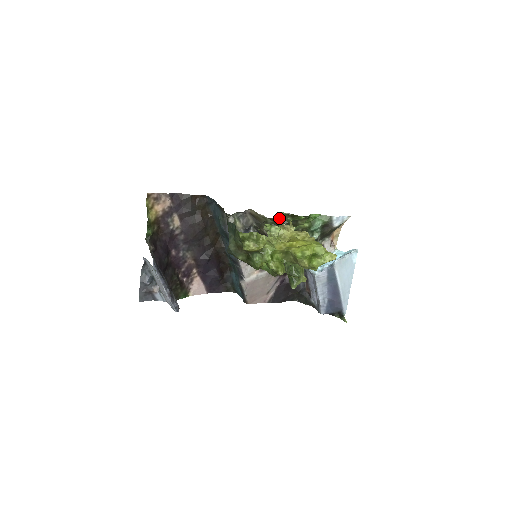
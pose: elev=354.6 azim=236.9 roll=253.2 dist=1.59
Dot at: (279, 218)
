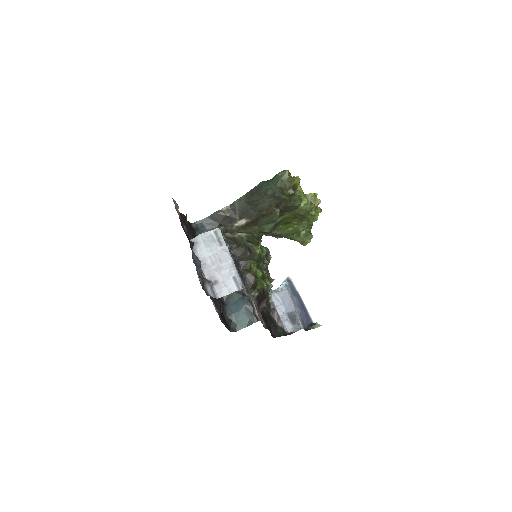
Dot at: (250, 234)
